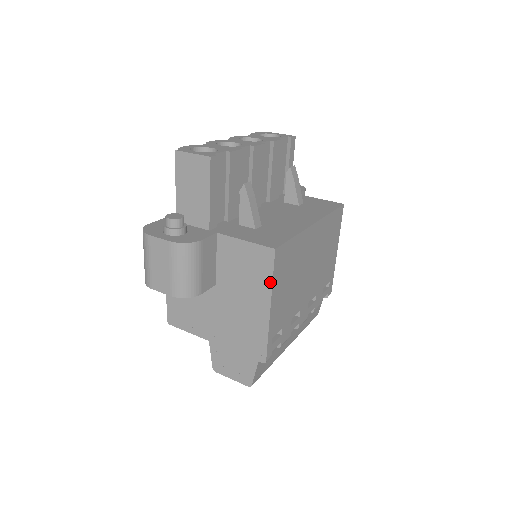
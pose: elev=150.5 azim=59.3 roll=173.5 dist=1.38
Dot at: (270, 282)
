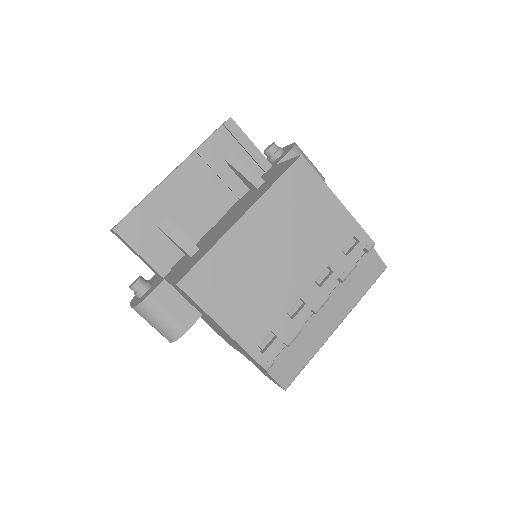
Dot at: (202, 309)
